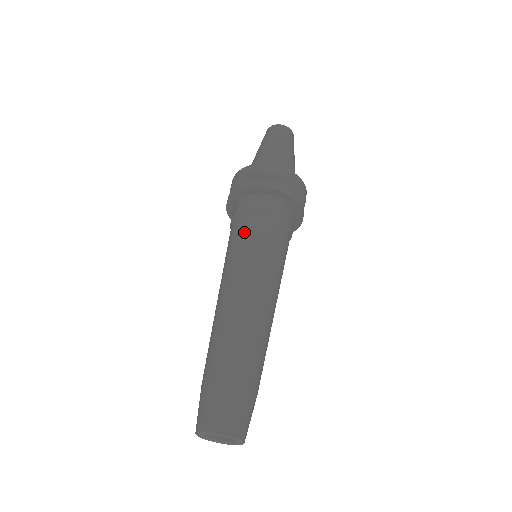
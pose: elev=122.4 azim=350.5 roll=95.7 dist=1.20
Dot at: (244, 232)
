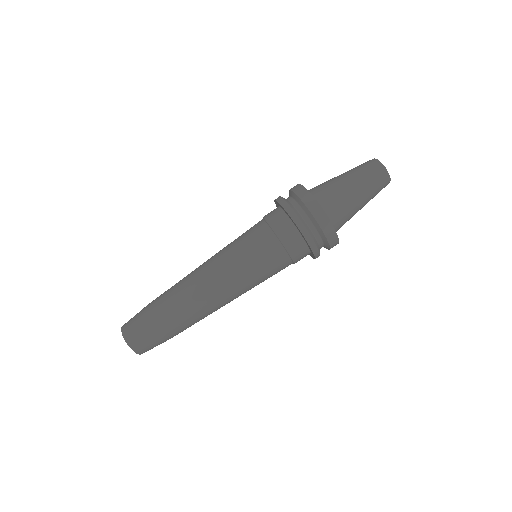
Dot at: (264, 255)
